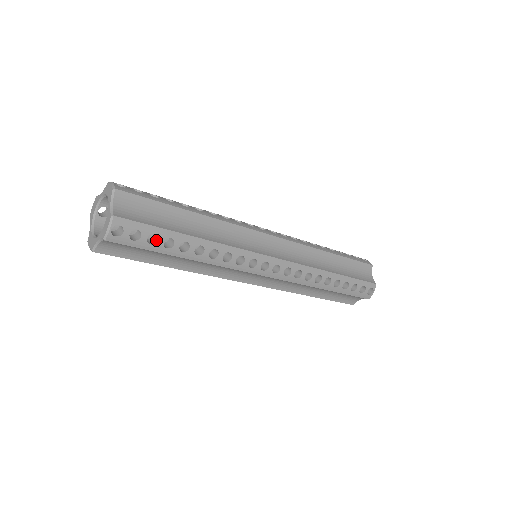
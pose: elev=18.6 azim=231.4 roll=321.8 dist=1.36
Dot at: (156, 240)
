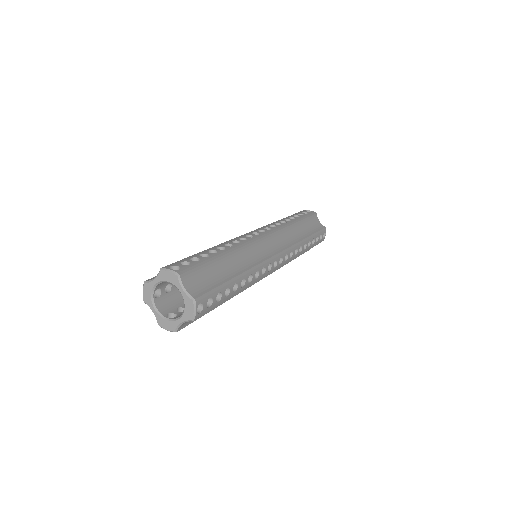
Dot at: occluded
